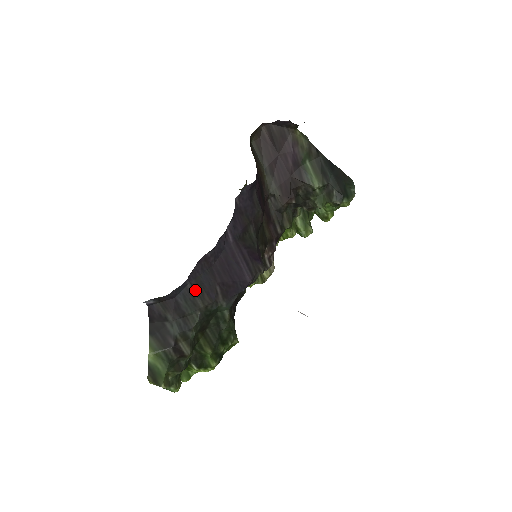
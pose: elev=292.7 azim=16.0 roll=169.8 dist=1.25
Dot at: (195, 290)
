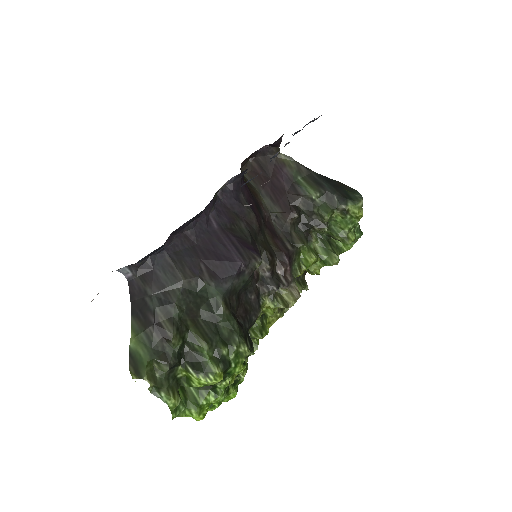
Dot at: (174, 262)
